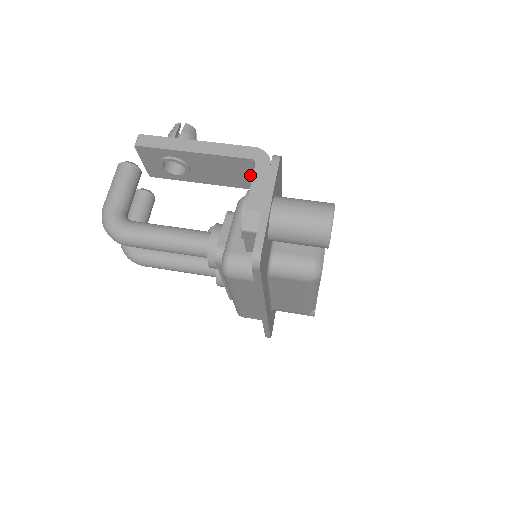
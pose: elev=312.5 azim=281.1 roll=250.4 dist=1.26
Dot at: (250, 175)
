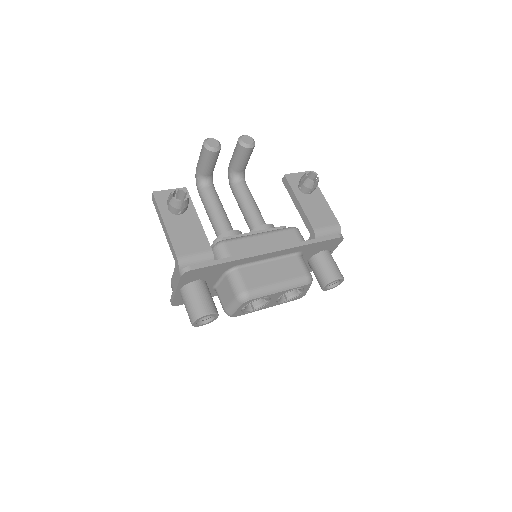
Dot at: occluded
